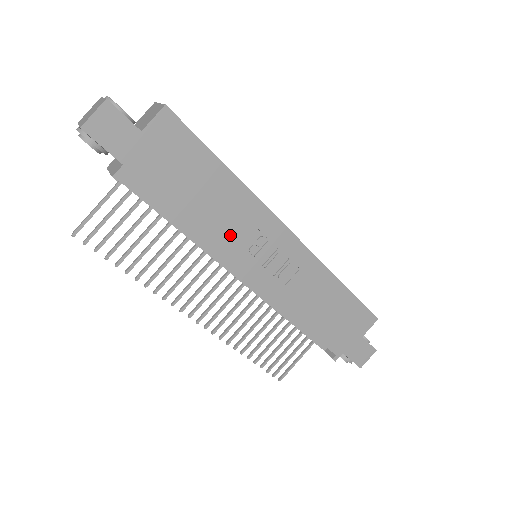
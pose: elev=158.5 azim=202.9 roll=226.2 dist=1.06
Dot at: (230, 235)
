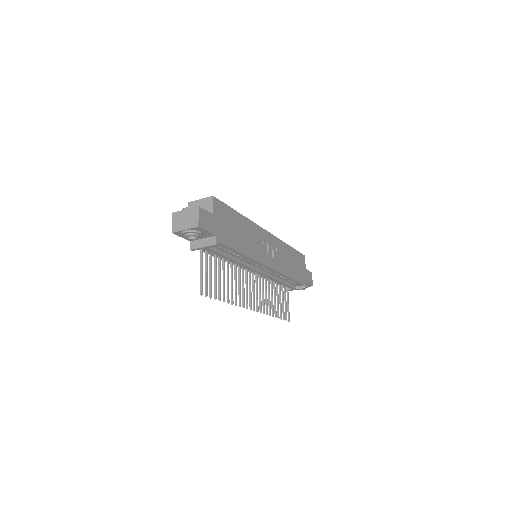
Dot at: (254, 247)
